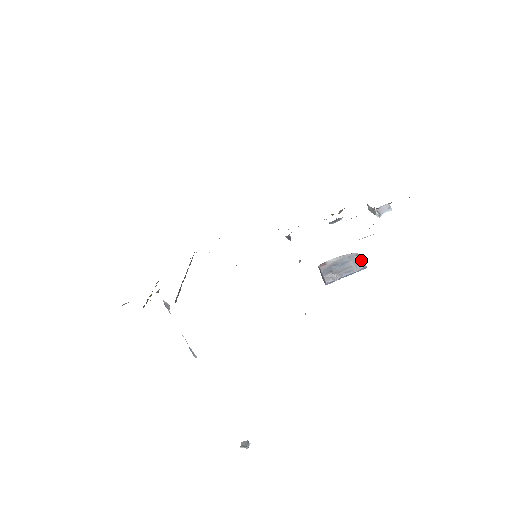
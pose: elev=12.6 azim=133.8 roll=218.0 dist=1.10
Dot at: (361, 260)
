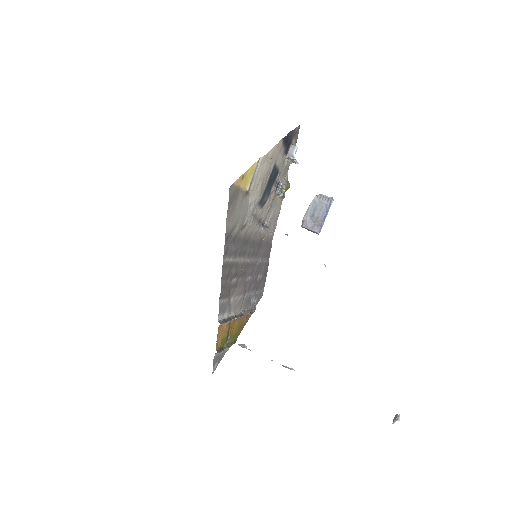
Dot at: (324, 197)
